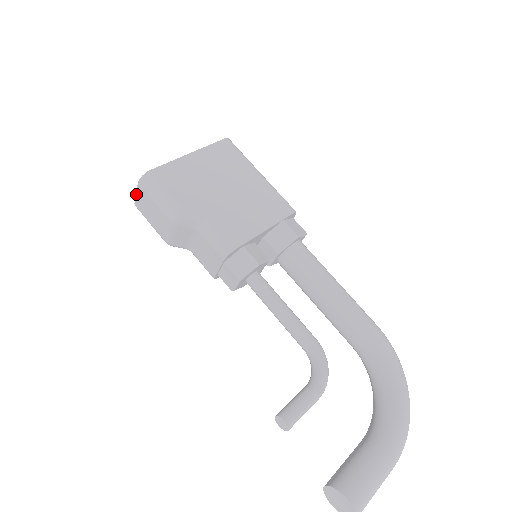
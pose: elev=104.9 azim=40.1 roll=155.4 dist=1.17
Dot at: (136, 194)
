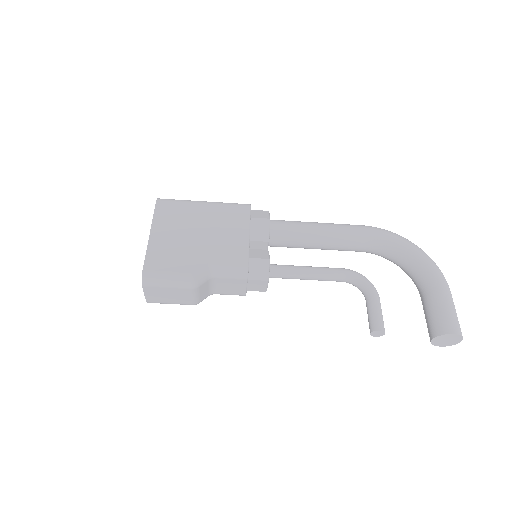
Dot at: (144, 295)
